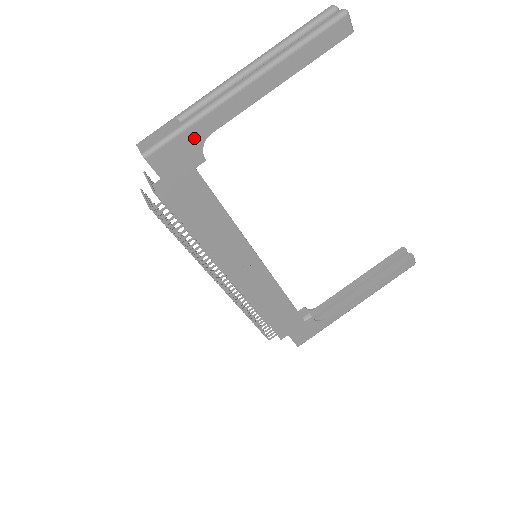
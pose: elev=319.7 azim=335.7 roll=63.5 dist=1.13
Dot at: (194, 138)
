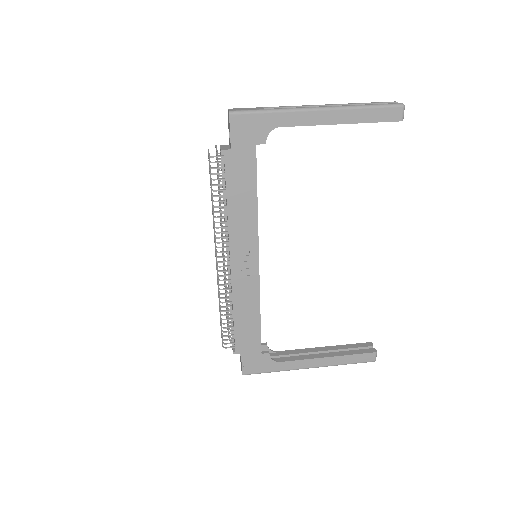
Dot at: (267, 122)
